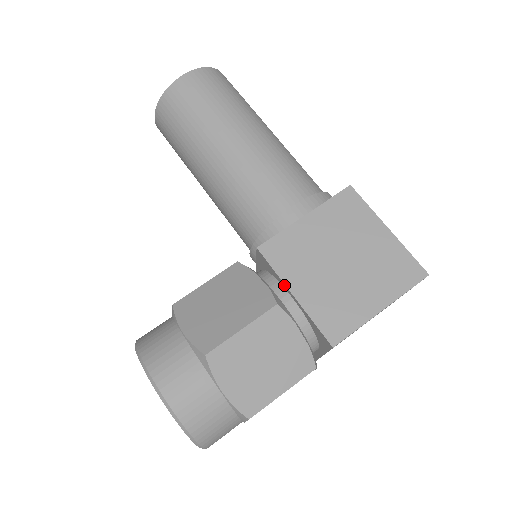
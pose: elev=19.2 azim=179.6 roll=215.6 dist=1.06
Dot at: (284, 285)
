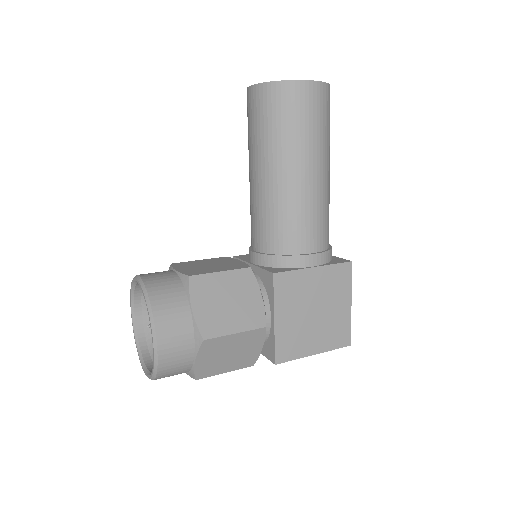
Dot at: (273, 308)
